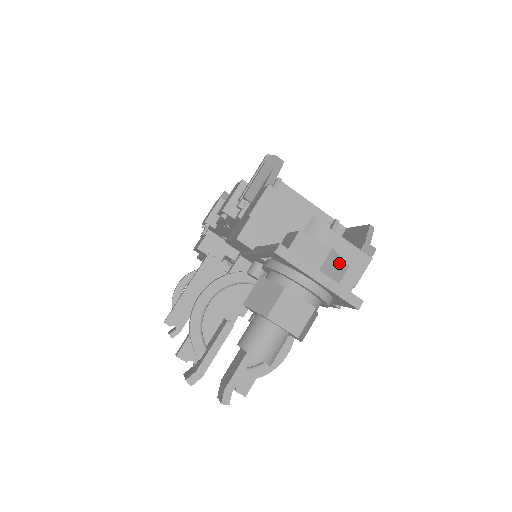
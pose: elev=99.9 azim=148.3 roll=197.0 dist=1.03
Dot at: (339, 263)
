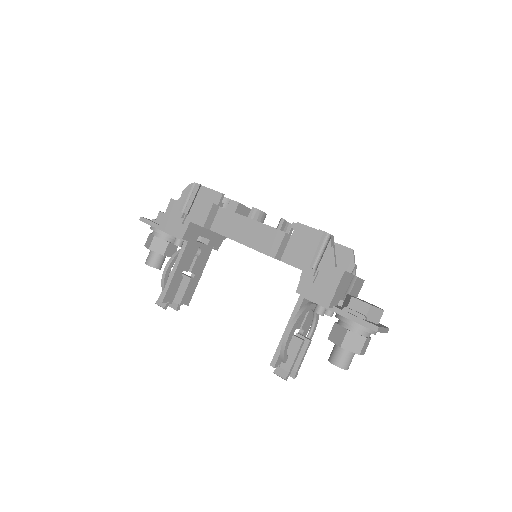
Dot at: occluded
